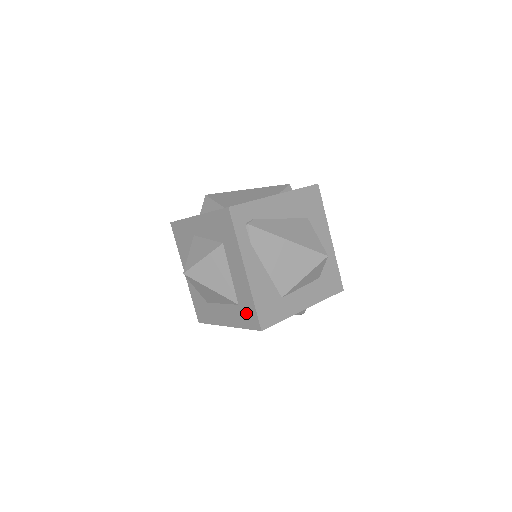
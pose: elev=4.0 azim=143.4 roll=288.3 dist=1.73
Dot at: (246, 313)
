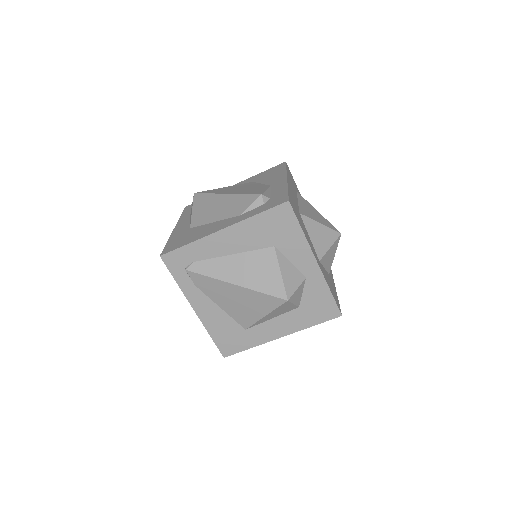
Dot at: occluded
